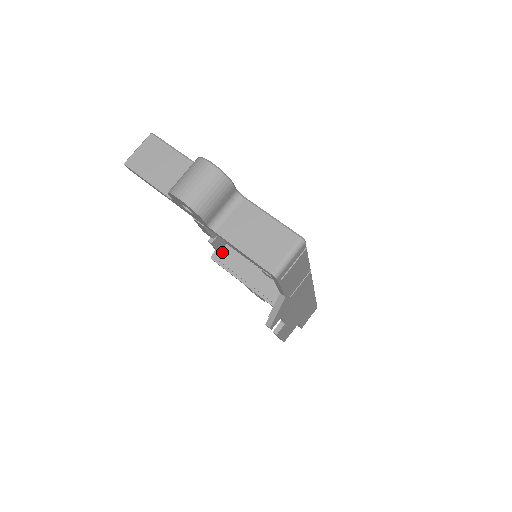
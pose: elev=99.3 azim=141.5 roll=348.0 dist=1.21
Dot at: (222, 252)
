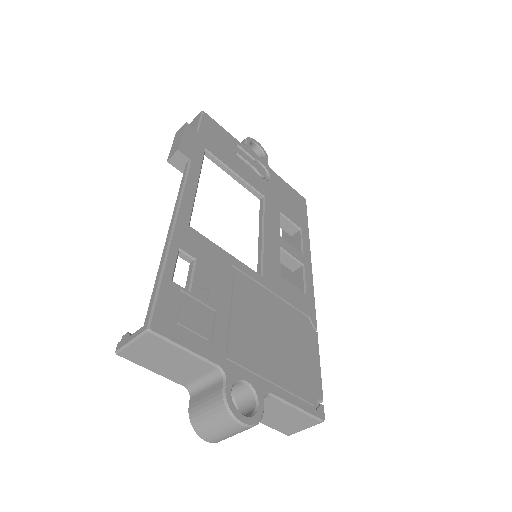
Dot at: occluded
